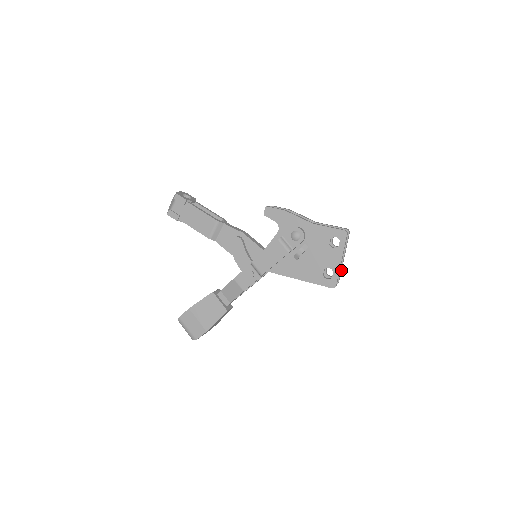
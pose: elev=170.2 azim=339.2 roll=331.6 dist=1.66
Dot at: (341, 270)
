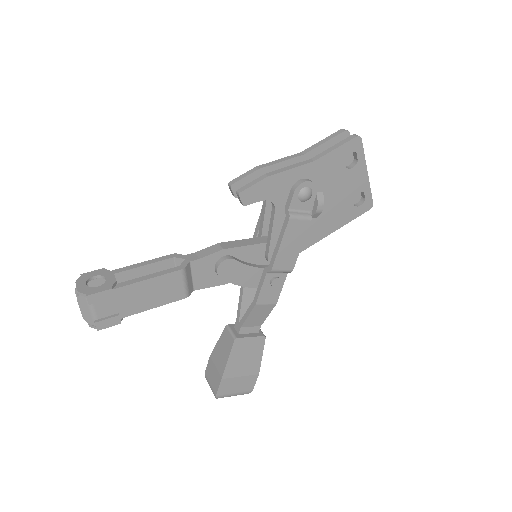
Dot at: occluded
